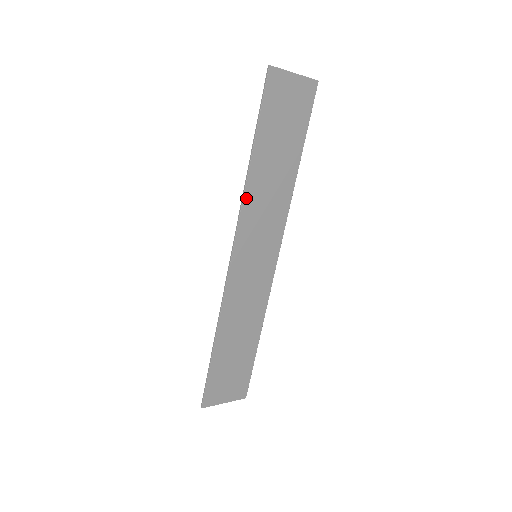
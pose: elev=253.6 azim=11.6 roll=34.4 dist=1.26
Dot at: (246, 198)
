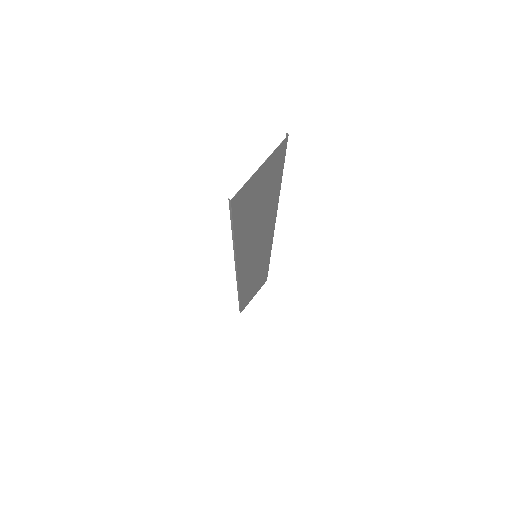
Dot at: (238, 257)
